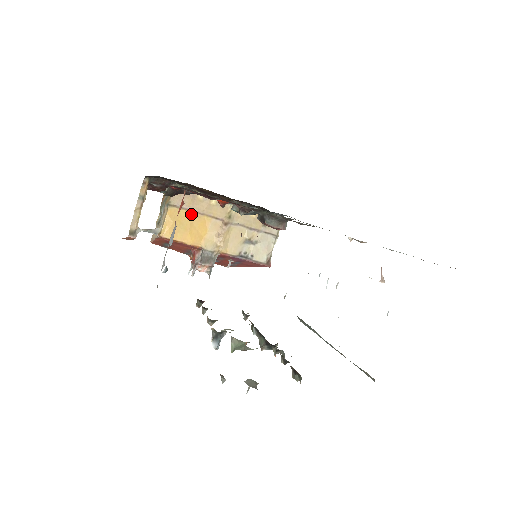
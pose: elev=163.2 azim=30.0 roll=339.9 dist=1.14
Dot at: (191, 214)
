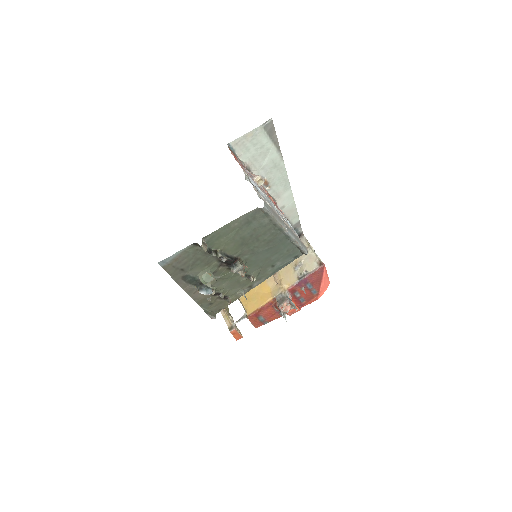
Dot at: (253, 289)
